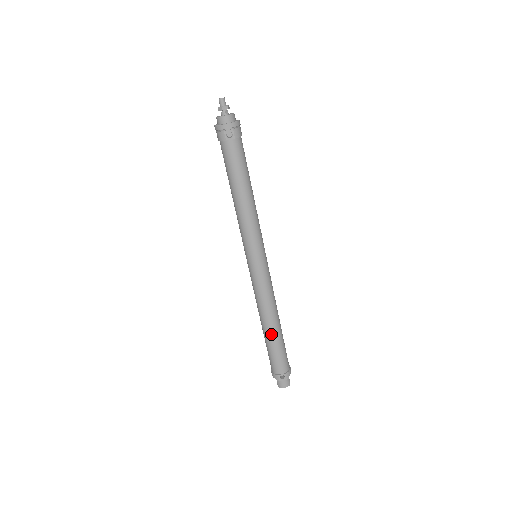
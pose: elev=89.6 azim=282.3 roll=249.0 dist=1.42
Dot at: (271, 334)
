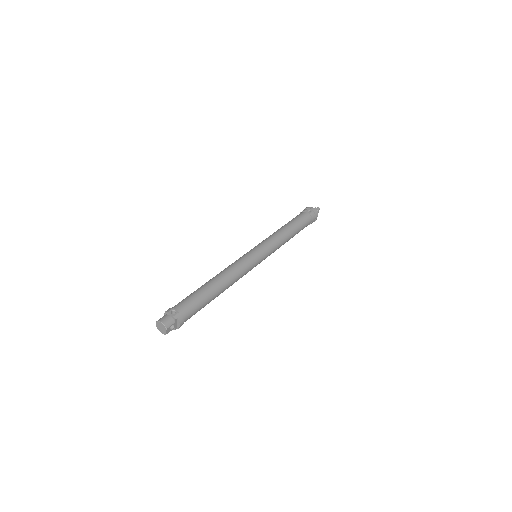
Dot at: (209, 284)
